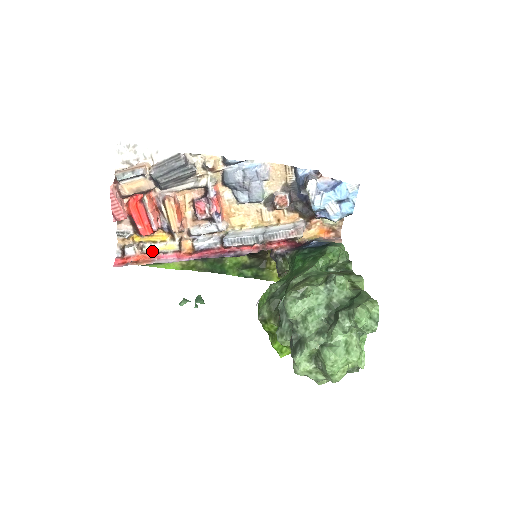
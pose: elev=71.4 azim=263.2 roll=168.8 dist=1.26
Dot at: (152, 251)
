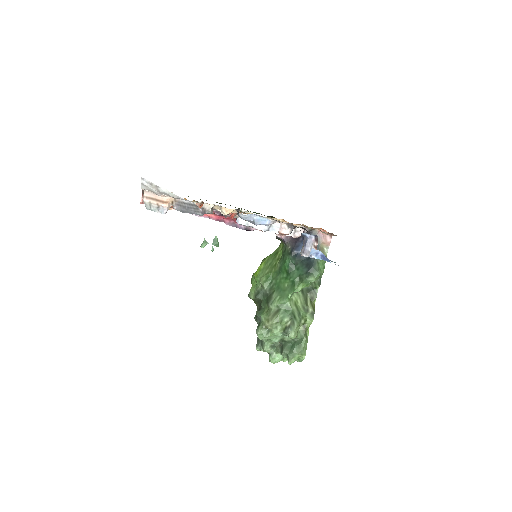
Dot at: occluded
